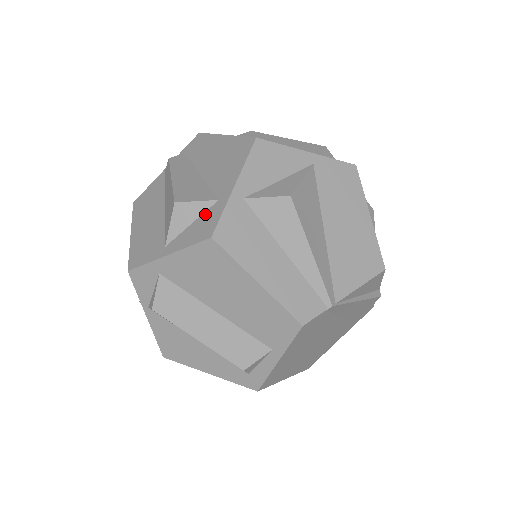
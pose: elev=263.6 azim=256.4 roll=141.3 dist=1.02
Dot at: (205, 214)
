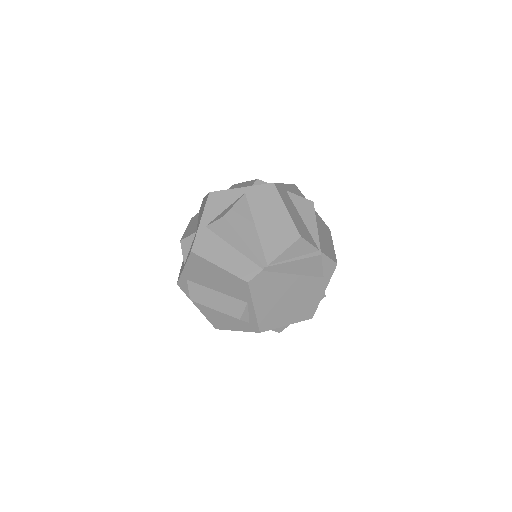
Dot at: occluded
